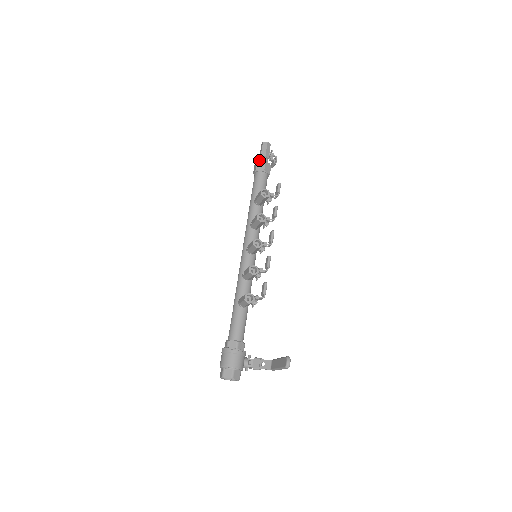
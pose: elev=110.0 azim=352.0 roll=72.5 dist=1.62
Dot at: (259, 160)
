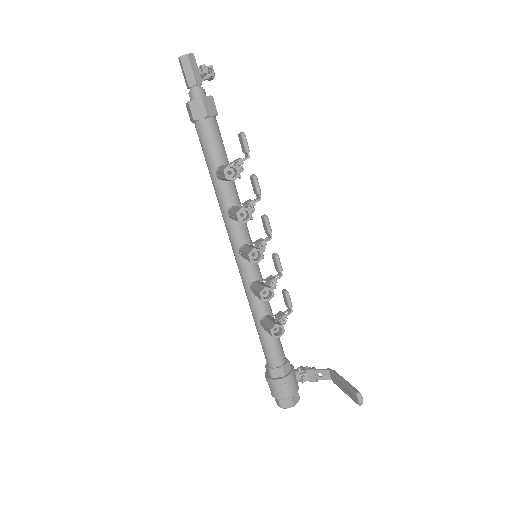
Dot at: (189, 96)
